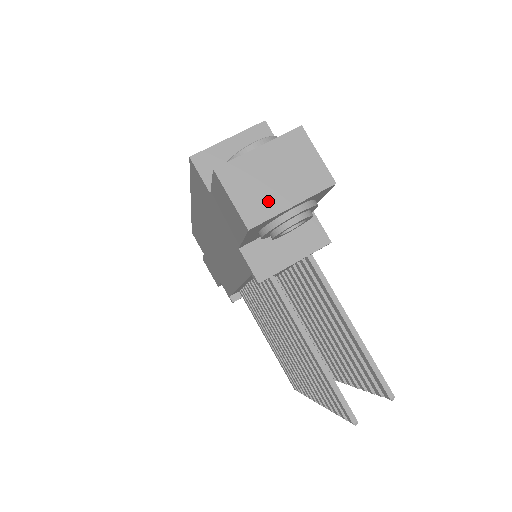
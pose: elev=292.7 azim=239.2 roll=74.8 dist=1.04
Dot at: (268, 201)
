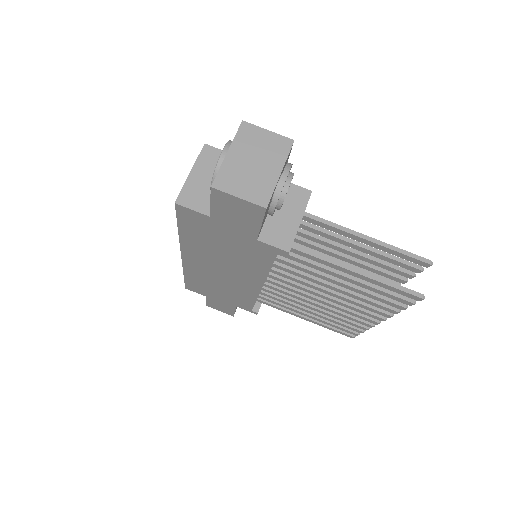
Dot at: (263, 181)
